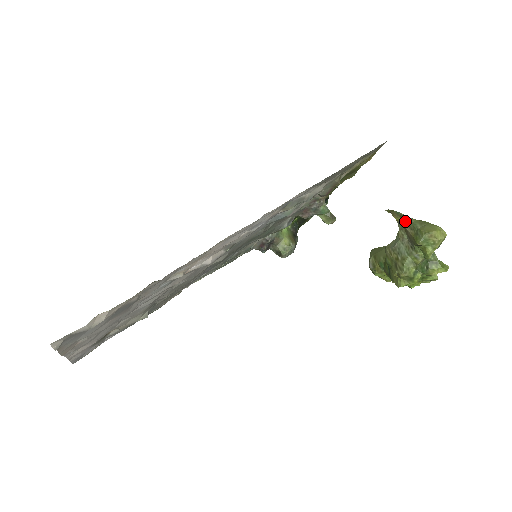
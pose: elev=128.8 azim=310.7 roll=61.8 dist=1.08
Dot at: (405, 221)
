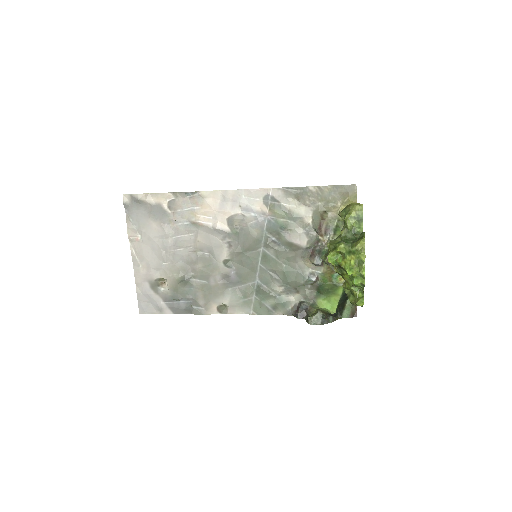
Dot at: occluded
